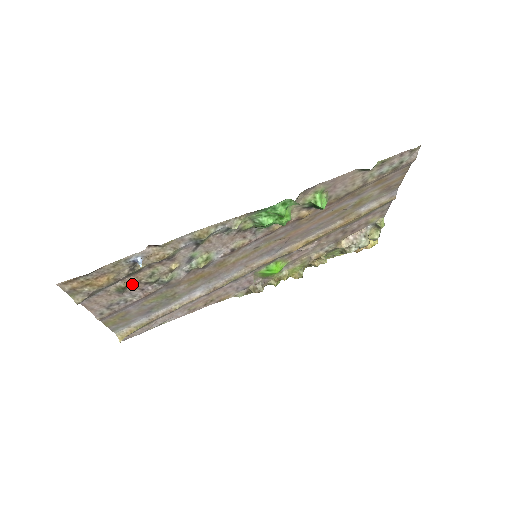
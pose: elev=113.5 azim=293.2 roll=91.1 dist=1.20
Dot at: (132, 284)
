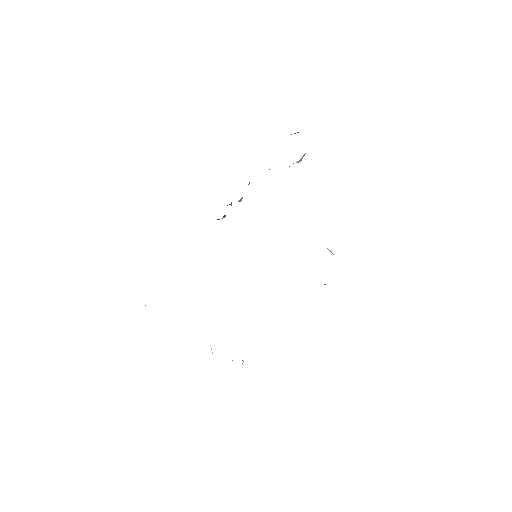
Dot at: occluded
